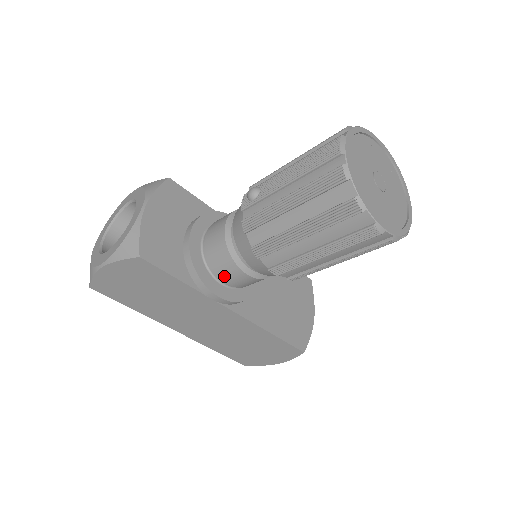
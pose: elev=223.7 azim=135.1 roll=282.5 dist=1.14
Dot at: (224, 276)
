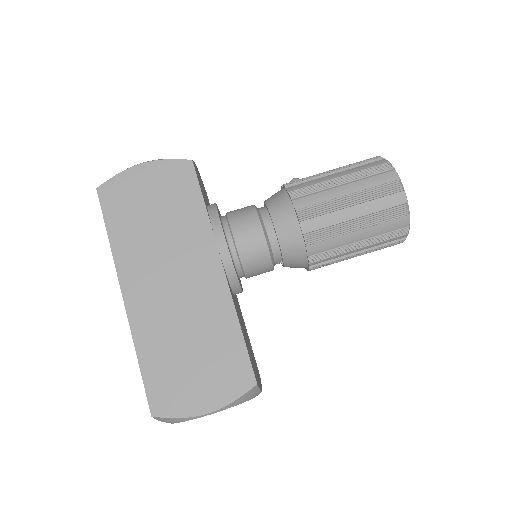
Dot at: (238, 228)
